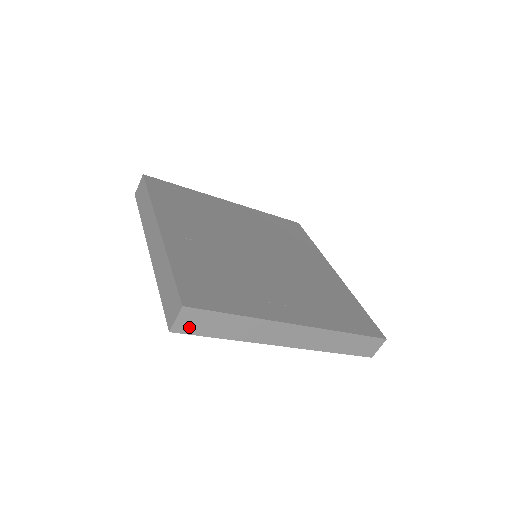
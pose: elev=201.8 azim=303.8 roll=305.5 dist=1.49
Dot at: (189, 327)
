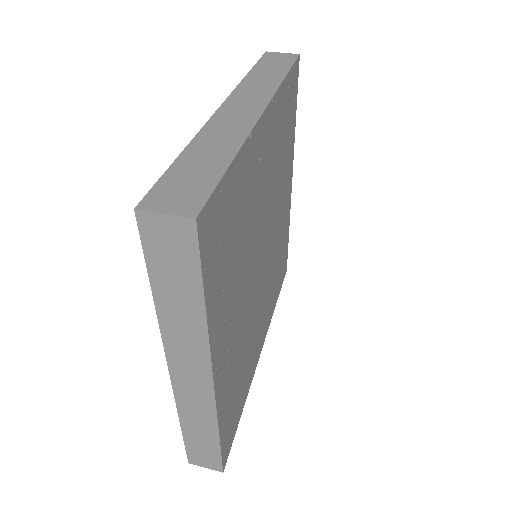
Dot at: (156, 238)
